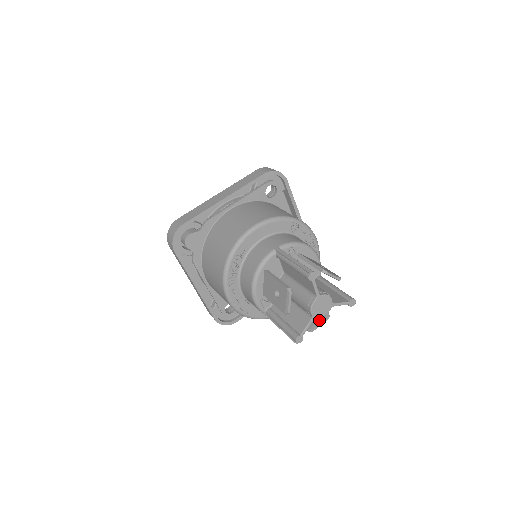
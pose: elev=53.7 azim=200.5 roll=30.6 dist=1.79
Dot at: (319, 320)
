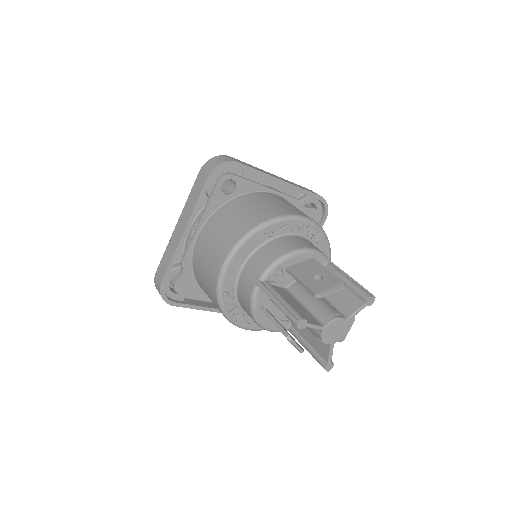
Dot at: occluded
